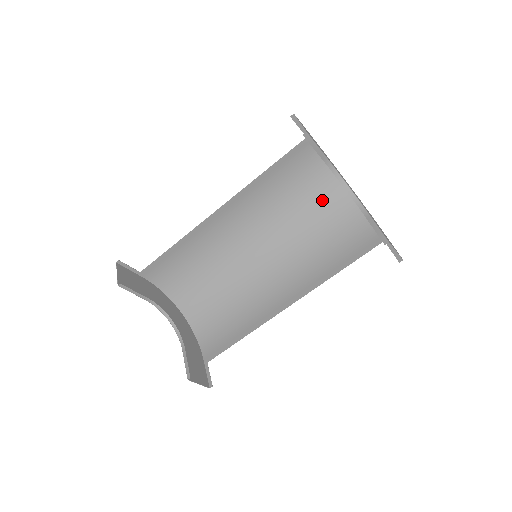
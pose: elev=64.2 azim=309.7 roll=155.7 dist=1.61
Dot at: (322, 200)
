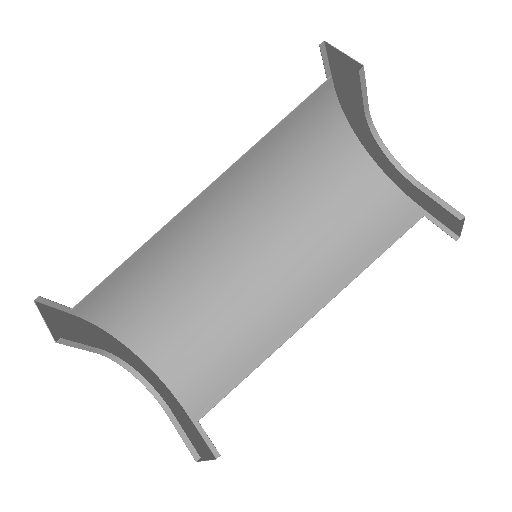
Dot at: (332, 169)
